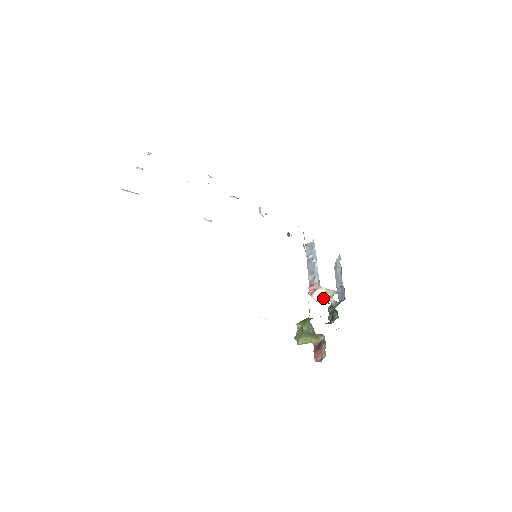
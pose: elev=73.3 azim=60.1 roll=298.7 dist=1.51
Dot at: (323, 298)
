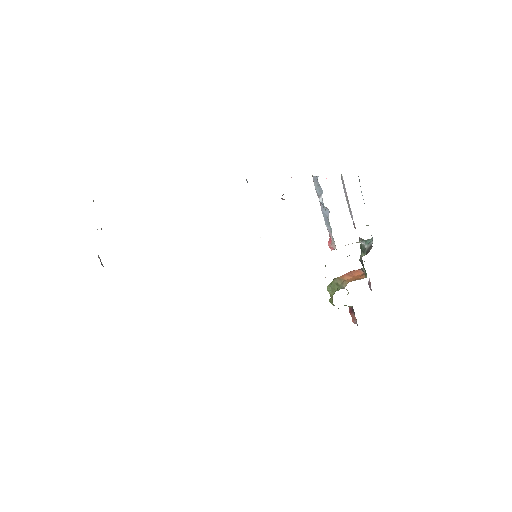
Dot at: occluded
